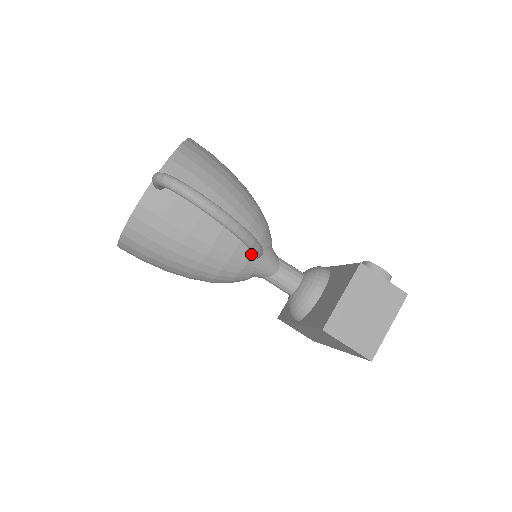
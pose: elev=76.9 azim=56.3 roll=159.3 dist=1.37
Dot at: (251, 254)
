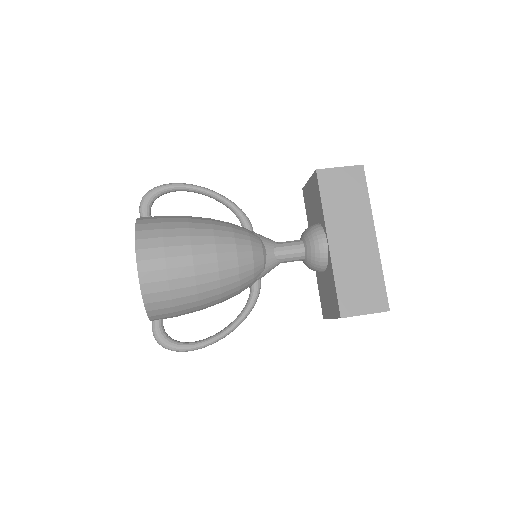
Dot at: occluded
